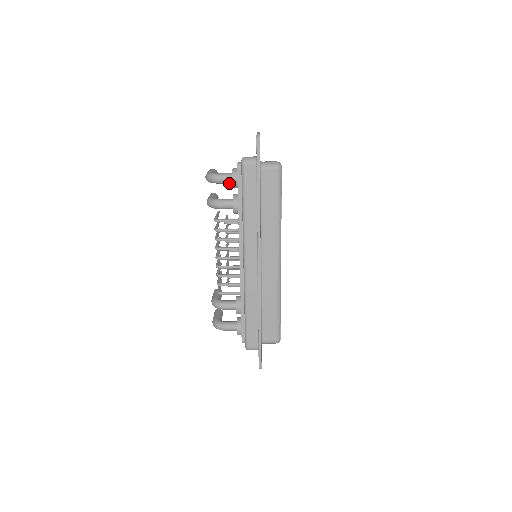
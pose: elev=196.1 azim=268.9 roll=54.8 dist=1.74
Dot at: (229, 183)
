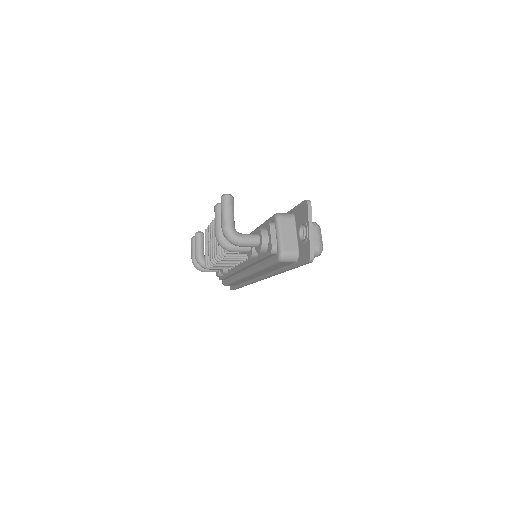
Dot at: occluded
